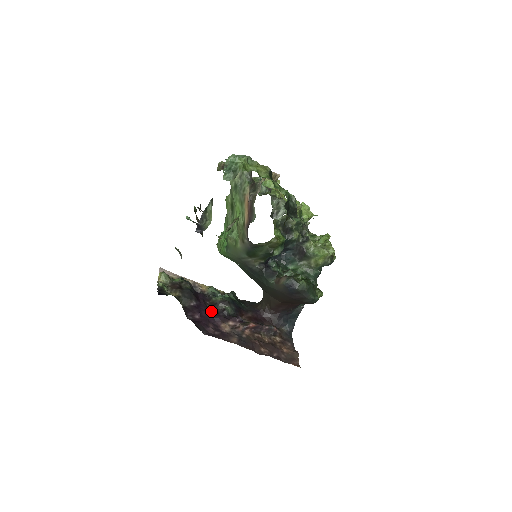
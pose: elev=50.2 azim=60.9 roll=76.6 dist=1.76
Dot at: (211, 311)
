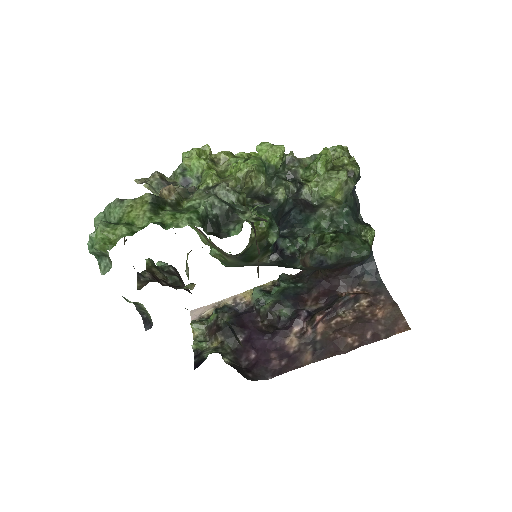
Dot at: (266, 331)
